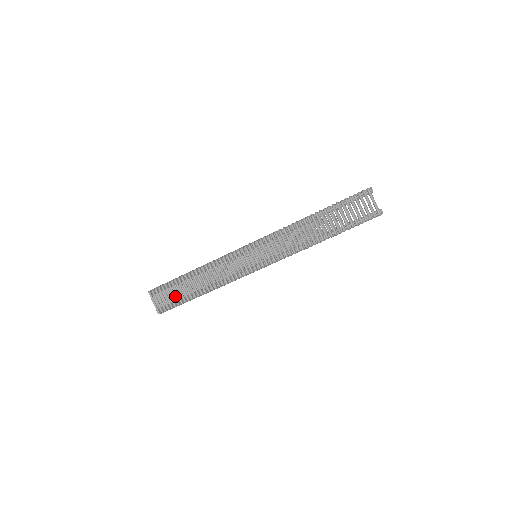
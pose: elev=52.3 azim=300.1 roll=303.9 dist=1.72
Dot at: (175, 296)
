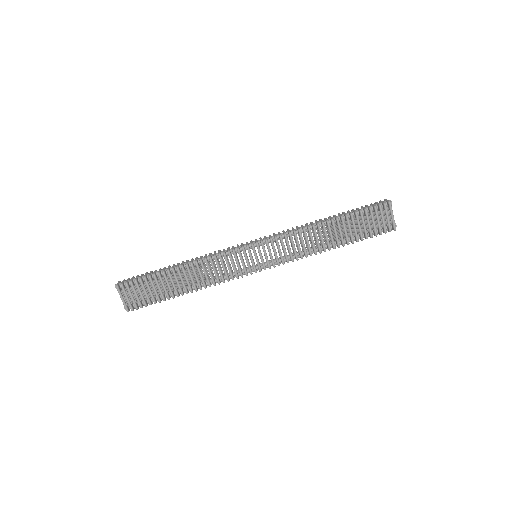
Dot at: (152, 293)
